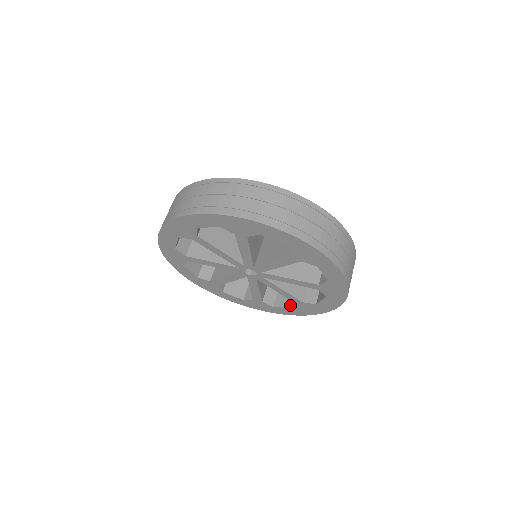
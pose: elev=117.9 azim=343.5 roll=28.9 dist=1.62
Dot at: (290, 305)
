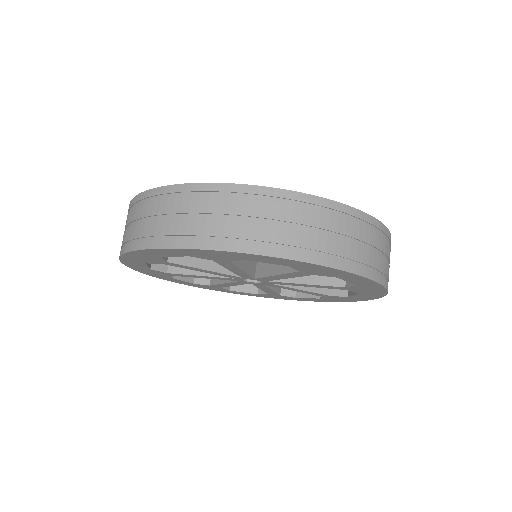
Dot at: (253, 290)
